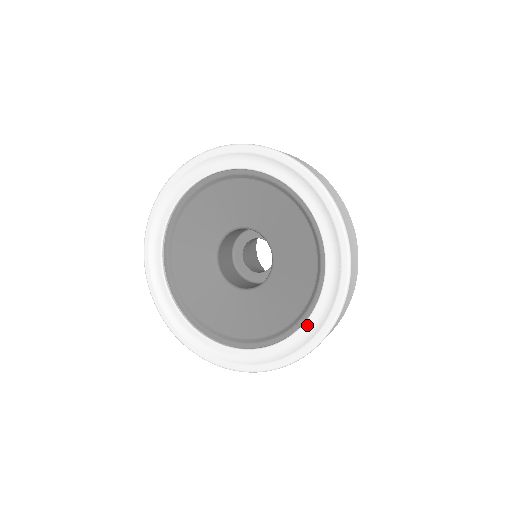
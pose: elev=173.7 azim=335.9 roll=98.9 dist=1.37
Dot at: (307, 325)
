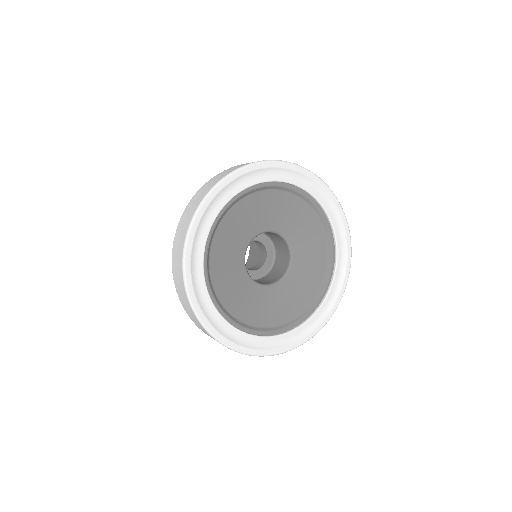
Dot at: (339, 250)
